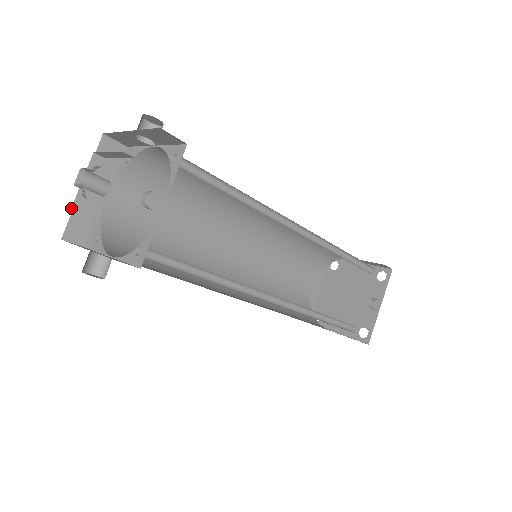
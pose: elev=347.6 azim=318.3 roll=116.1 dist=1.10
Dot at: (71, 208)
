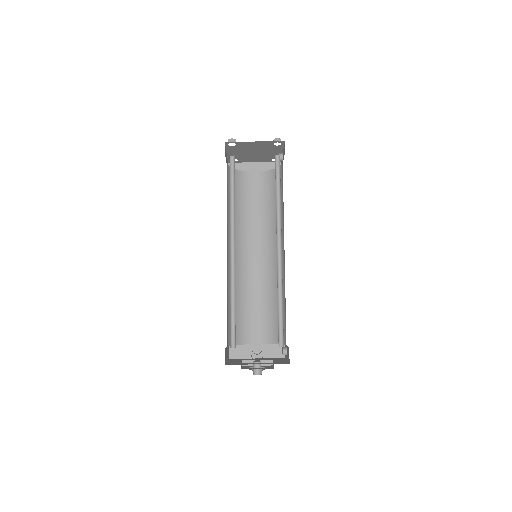
Dot at: (241, 366)
